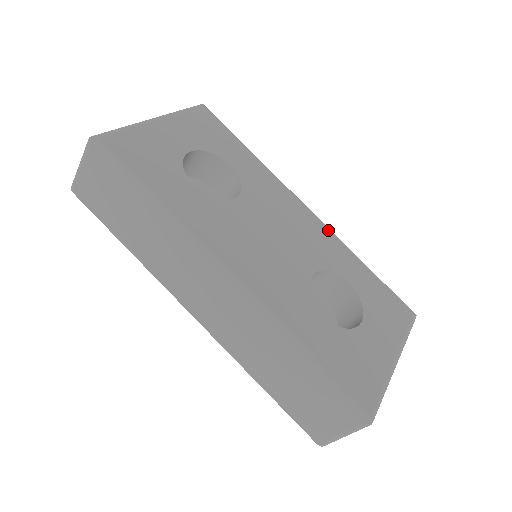
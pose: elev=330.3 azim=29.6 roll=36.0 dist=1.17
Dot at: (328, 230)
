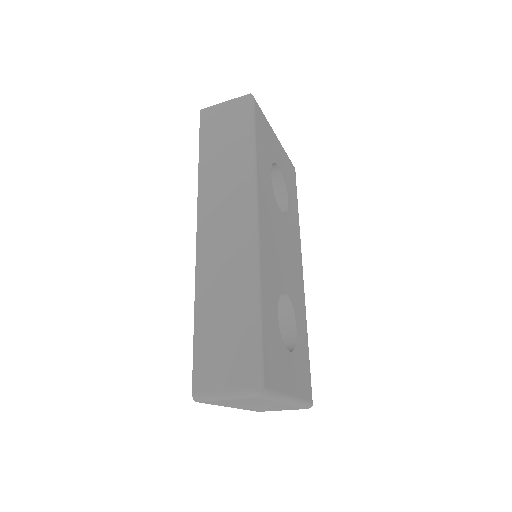
Dot at: (304, 296)
